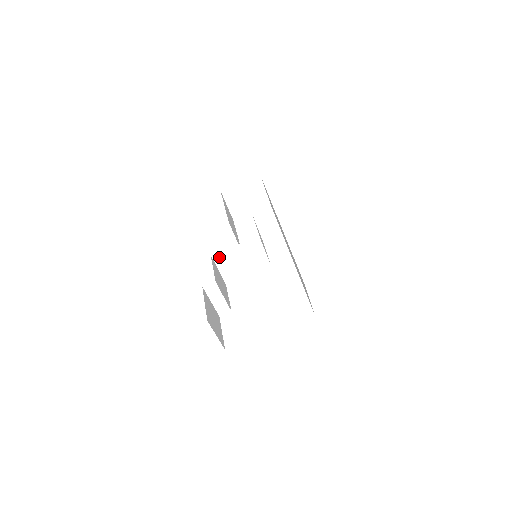
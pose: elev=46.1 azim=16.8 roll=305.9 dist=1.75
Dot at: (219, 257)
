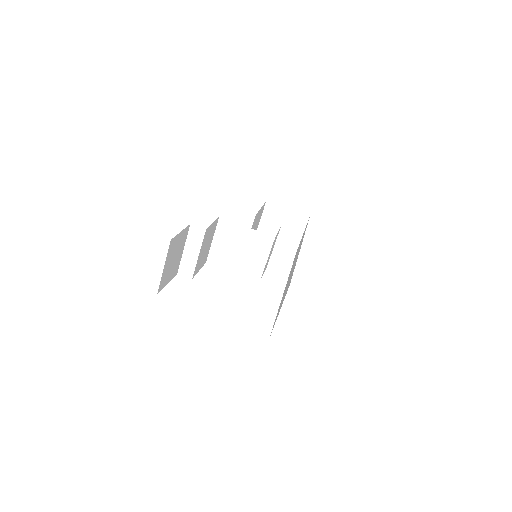
Dot at: (224, 226)
